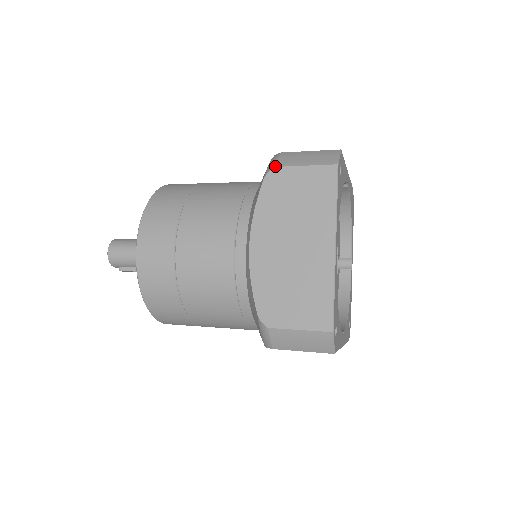
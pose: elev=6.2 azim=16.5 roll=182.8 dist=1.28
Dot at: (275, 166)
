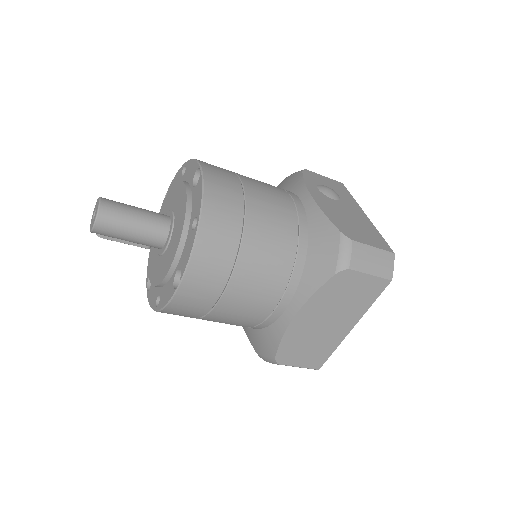
Dot at: (349, 268)
